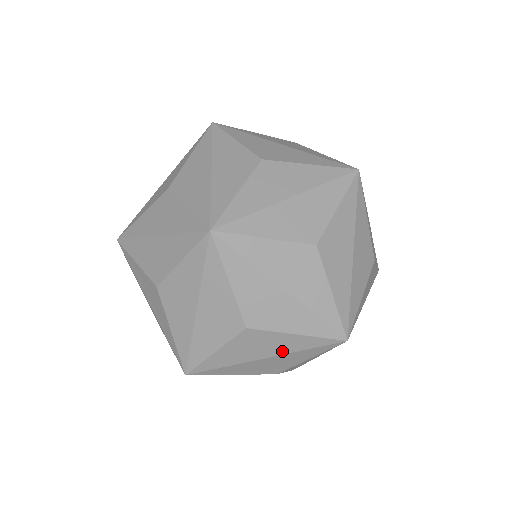
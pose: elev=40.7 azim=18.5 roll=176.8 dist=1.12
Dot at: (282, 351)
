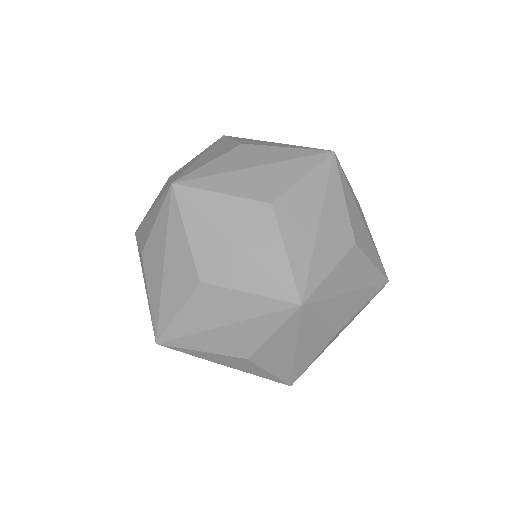
Dot at: (318, 202)
